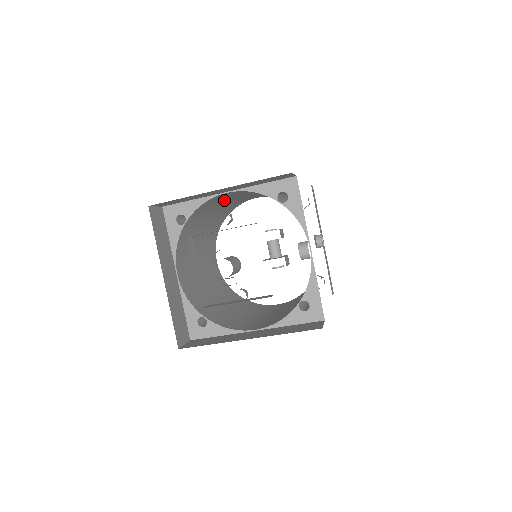
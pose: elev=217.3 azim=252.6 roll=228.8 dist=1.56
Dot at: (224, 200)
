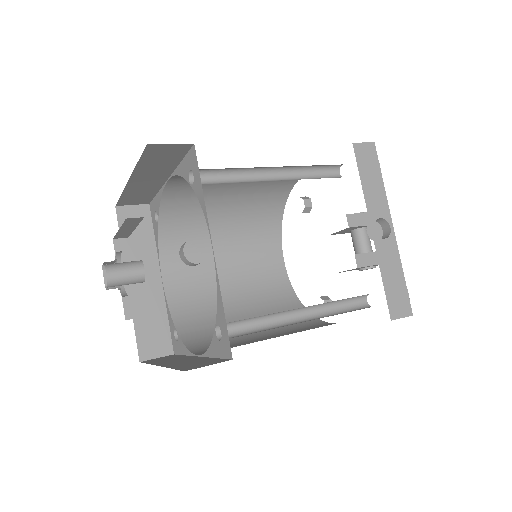
Dot at: (215, 187)
